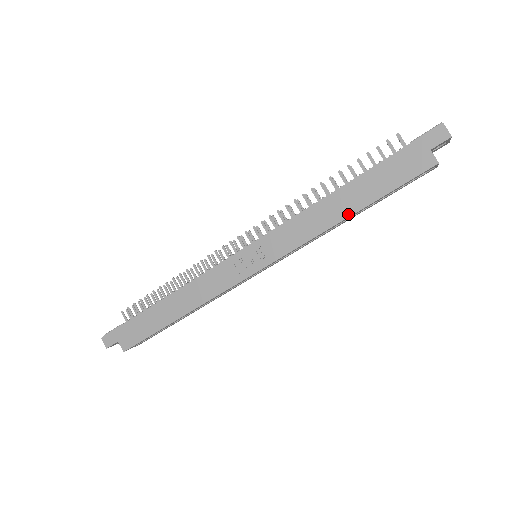
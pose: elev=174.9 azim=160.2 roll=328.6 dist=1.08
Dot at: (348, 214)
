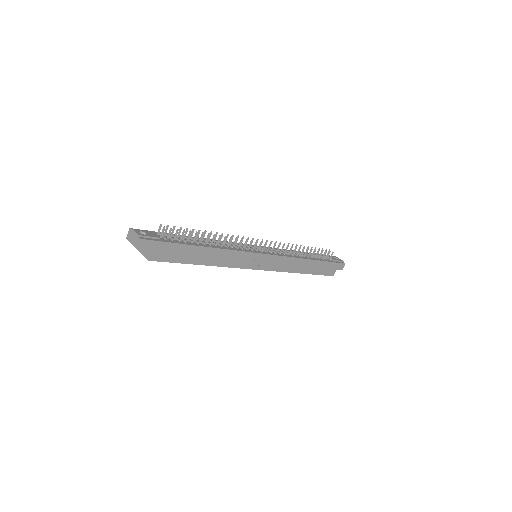
Dot at: (303, 272)
